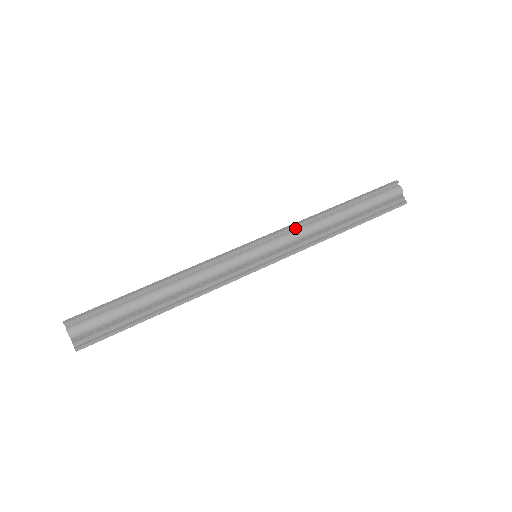
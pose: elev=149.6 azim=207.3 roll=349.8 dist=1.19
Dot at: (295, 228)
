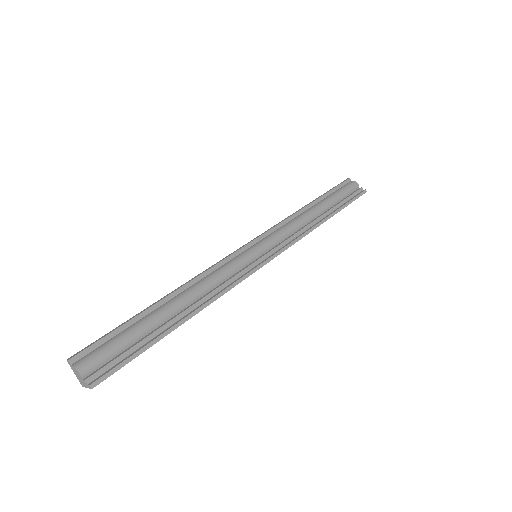
Dot at: (281, 226)
